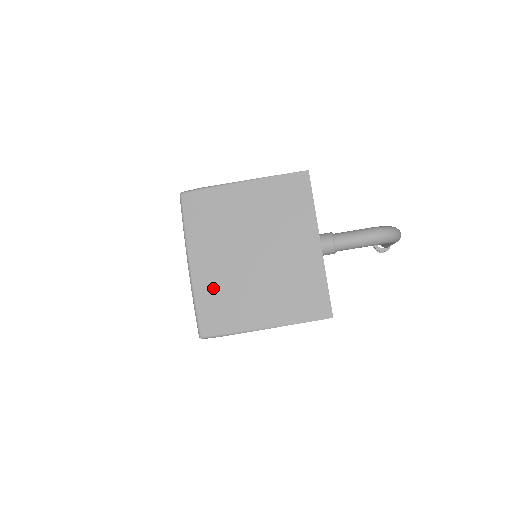
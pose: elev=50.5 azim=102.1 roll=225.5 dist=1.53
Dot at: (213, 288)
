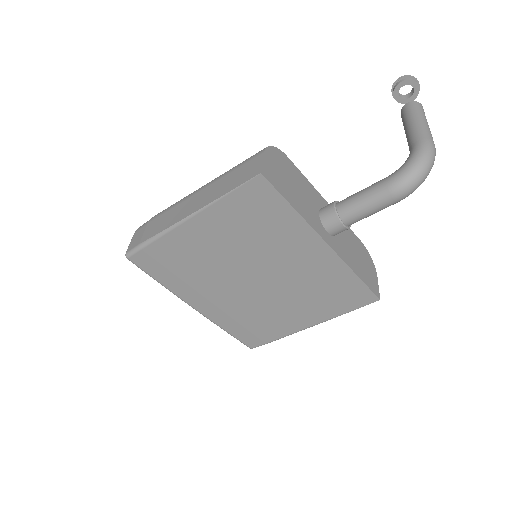
Dot at: (234, 317)
